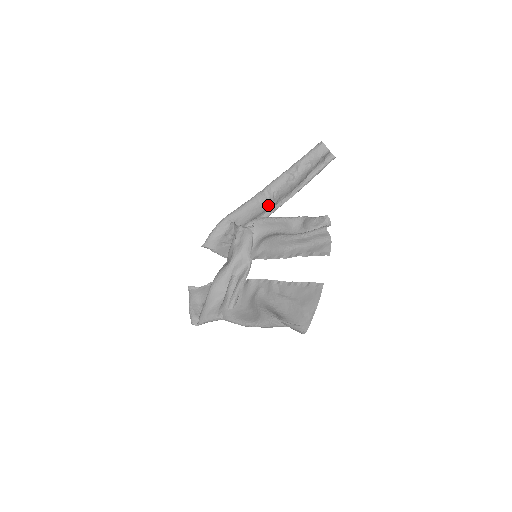
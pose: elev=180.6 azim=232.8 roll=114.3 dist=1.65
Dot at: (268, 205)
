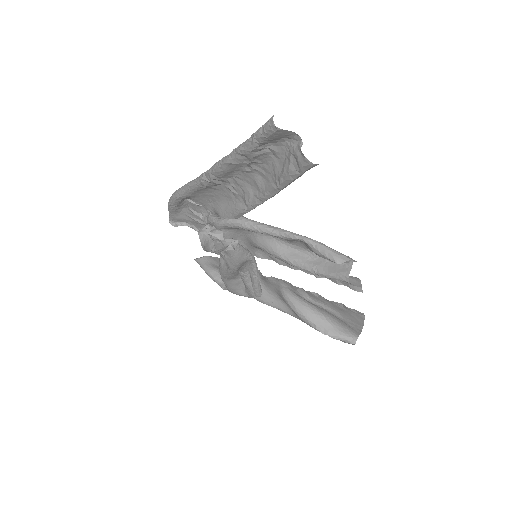
Dot at: (230, 195)
